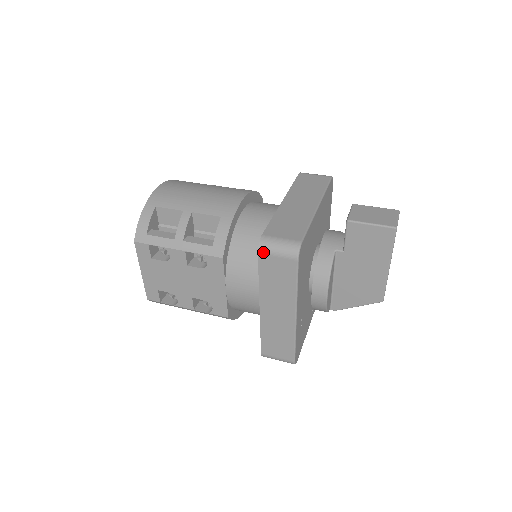
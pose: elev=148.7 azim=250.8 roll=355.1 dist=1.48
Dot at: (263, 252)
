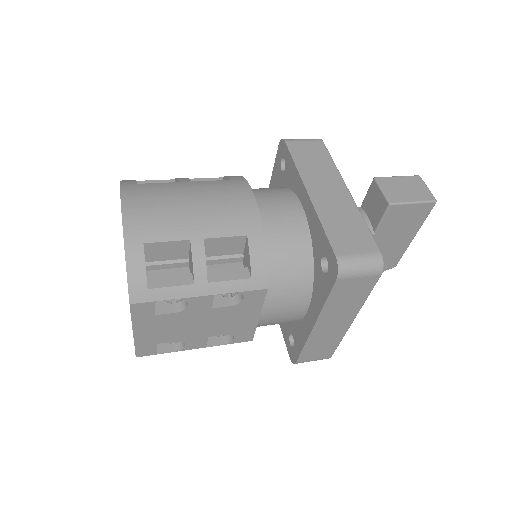
Dot at: (343, 277)
